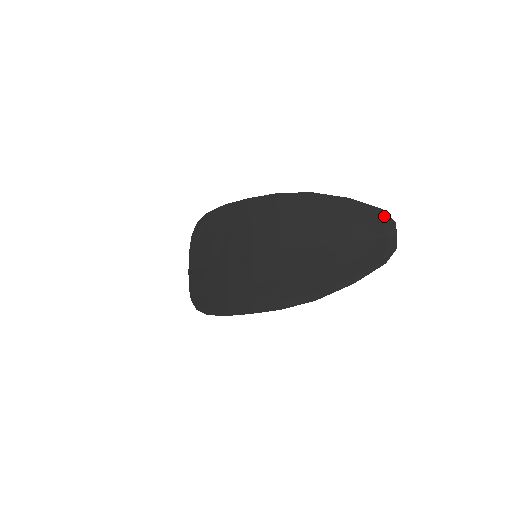
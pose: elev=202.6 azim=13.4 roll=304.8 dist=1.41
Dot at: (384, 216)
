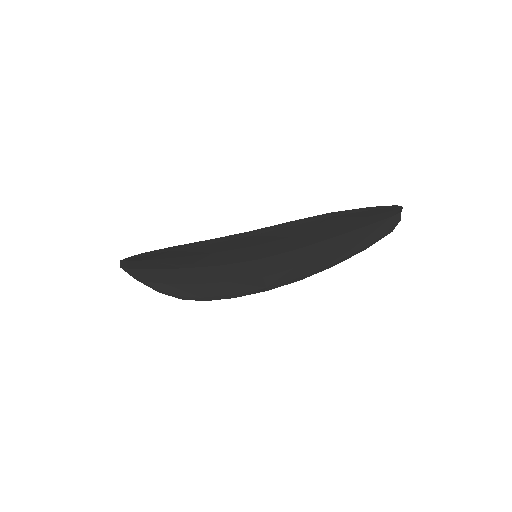
Dot at: (397, 208)
